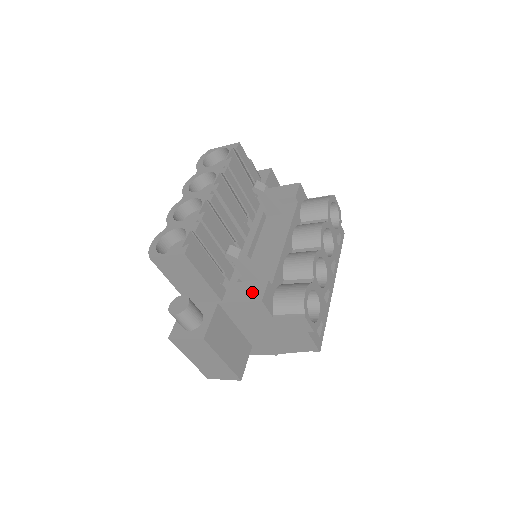
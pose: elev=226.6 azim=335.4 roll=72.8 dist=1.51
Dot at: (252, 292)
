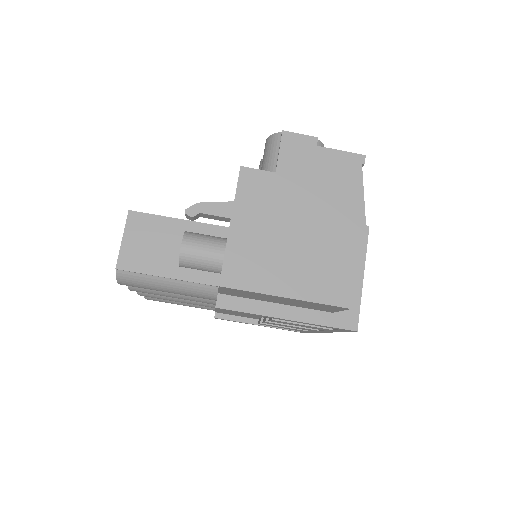
Dot at: occluded
